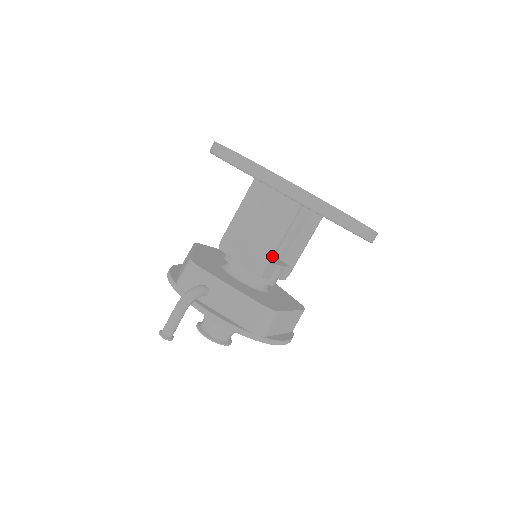
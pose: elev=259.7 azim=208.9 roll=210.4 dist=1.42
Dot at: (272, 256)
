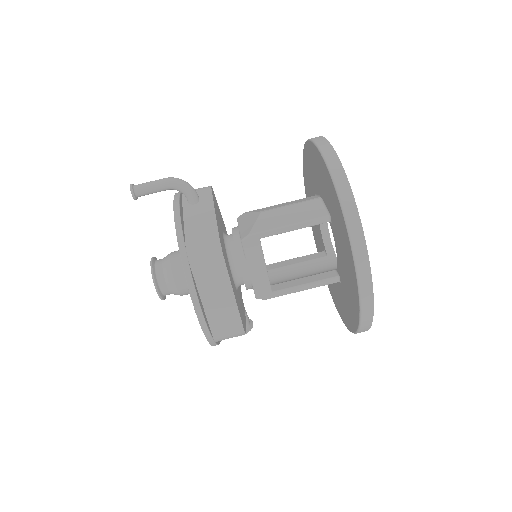
Dot at: (268, 232)
